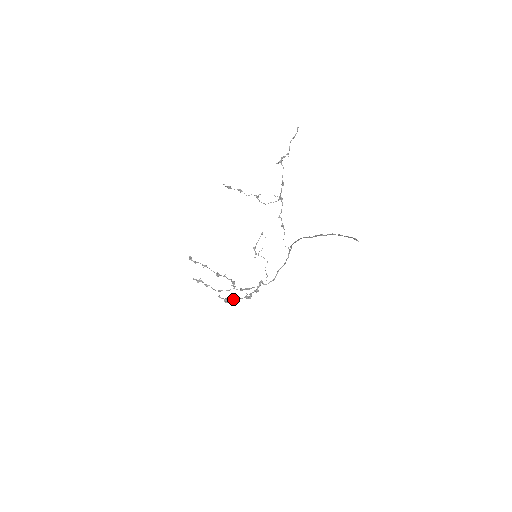
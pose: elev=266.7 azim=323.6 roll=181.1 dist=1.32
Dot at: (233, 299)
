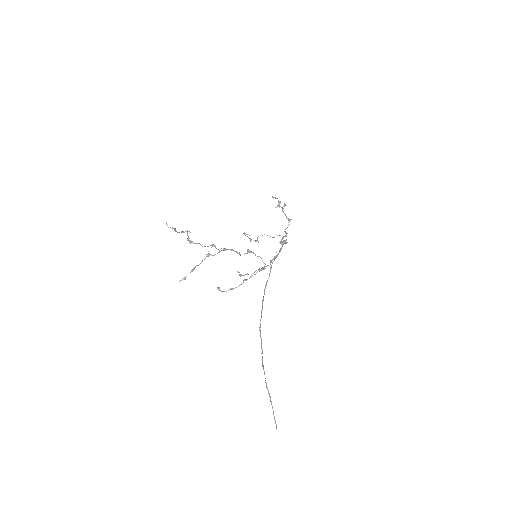
Dot at: occluded
